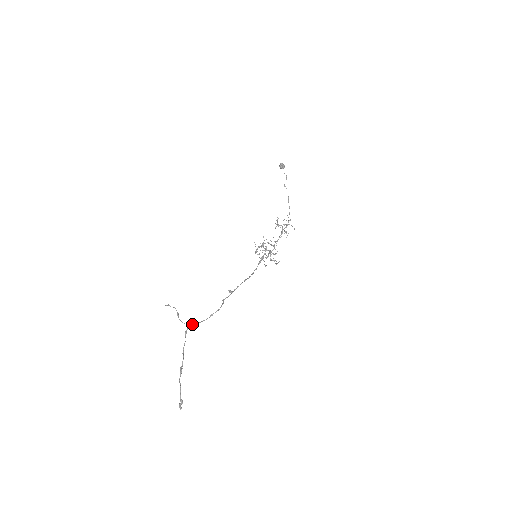
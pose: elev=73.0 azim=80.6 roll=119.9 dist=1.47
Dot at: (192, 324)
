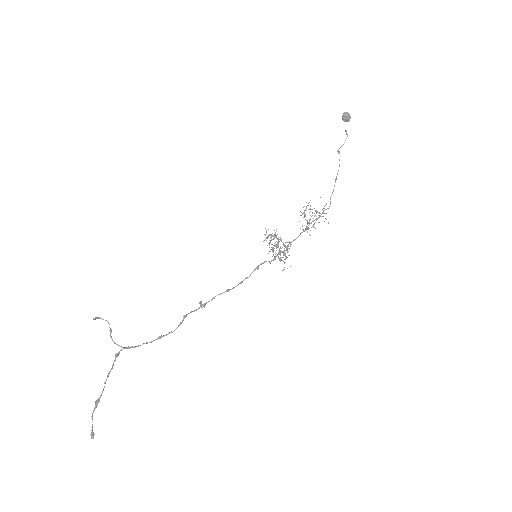
Dot at: (127, 347)
